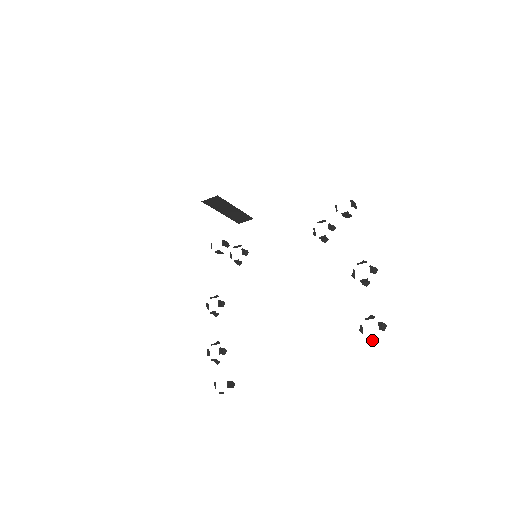
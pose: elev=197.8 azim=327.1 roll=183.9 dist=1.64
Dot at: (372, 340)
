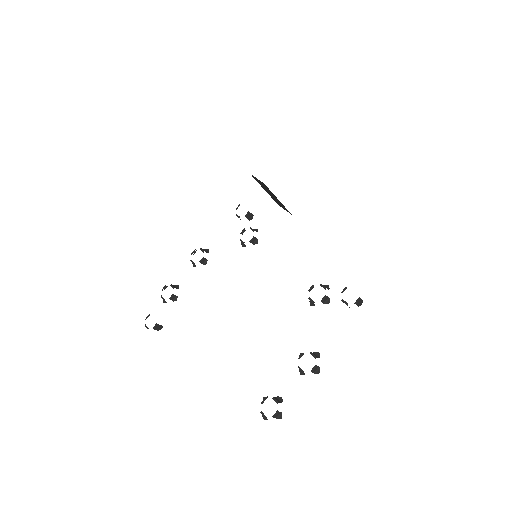
Dot at: occluded
